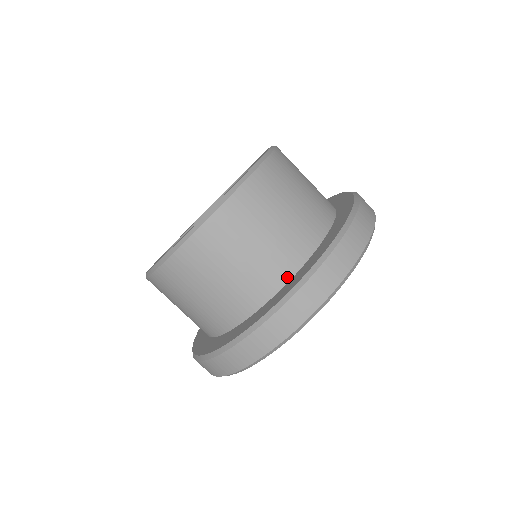
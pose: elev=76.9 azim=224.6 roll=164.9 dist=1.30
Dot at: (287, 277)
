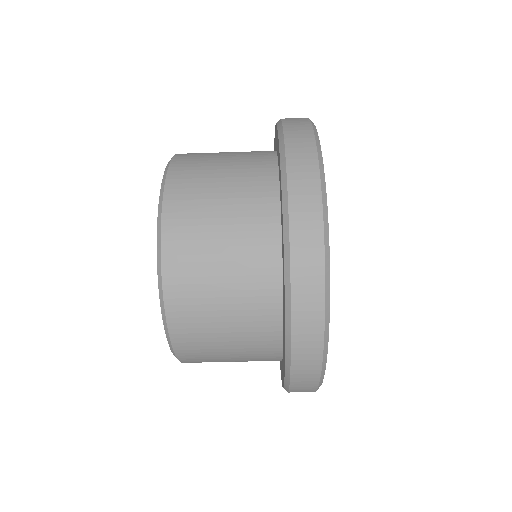
Dot at: (277, 262)
